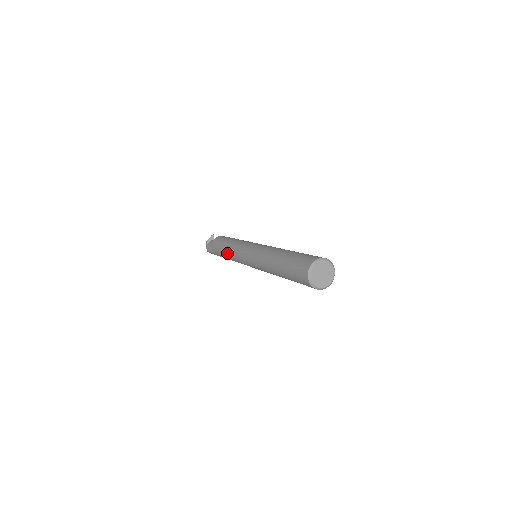
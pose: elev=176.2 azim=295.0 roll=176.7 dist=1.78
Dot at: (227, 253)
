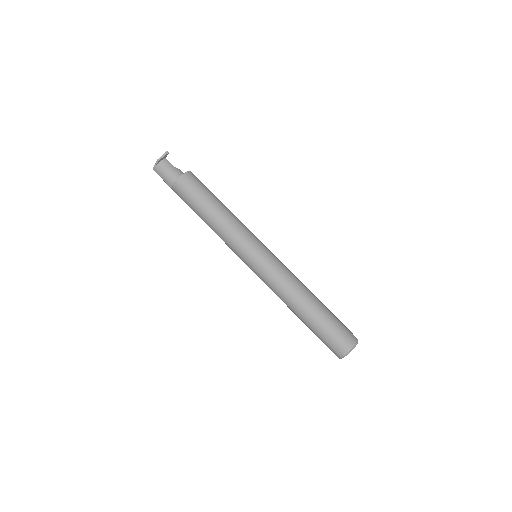
Dot at: (211, 225)
